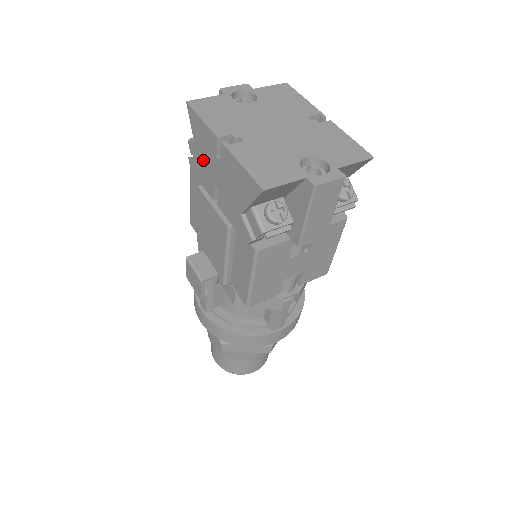
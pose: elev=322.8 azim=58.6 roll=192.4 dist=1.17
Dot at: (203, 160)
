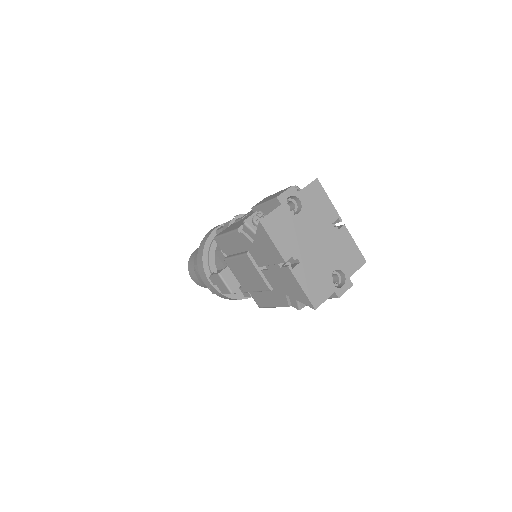
Dot at: (260, 250)
